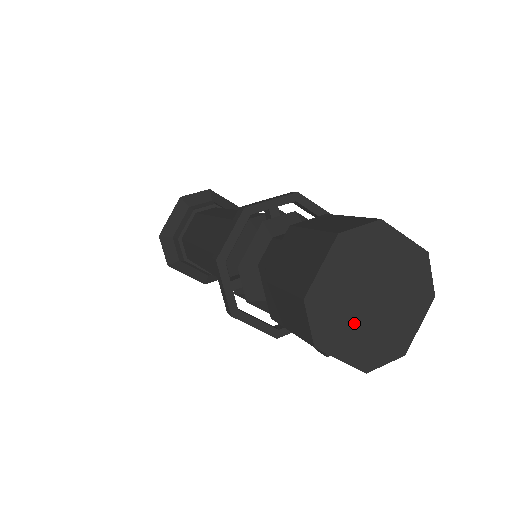
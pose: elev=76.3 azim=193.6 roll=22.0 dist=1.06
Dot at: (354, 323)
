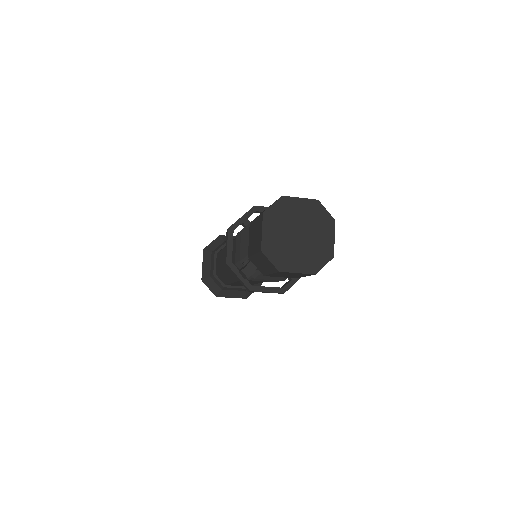
Dot at: (283, 230)
